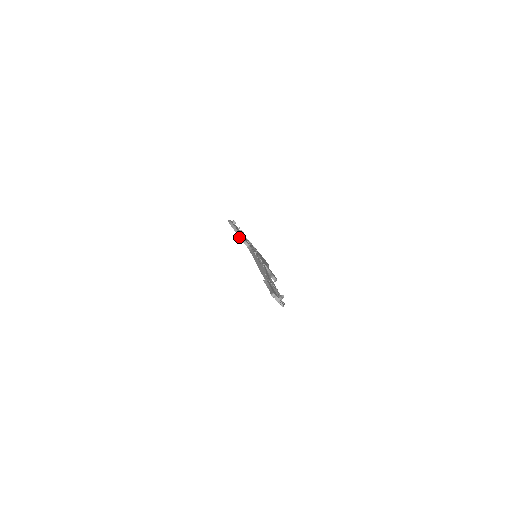
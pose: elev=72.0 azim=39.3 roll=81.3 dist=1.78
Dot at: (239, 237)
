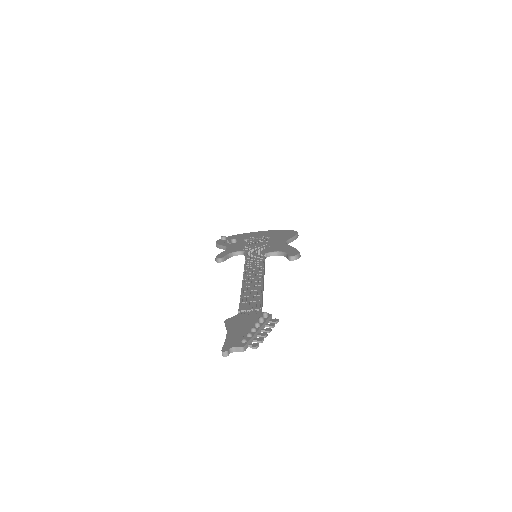
Dot at: (220, 261)
